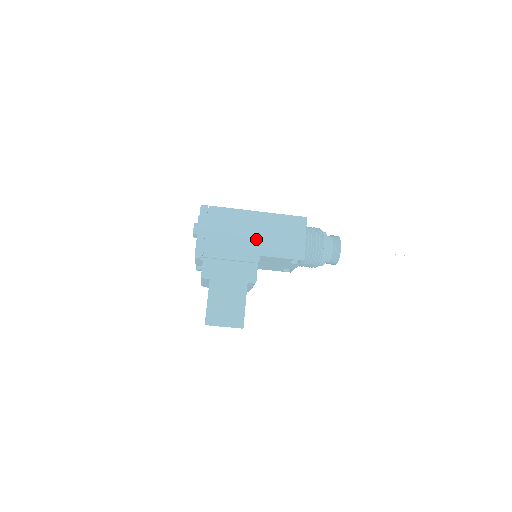
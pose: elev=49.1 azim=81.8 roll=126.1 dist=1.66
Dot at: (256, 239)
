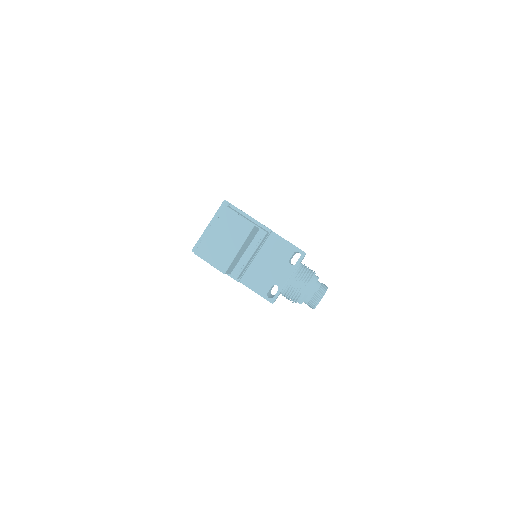
Dot at: occluded
